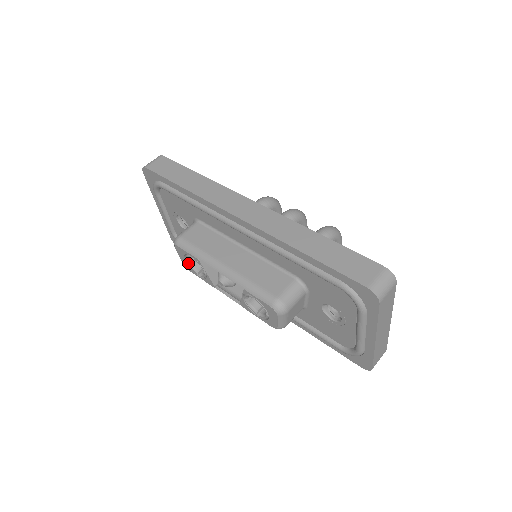
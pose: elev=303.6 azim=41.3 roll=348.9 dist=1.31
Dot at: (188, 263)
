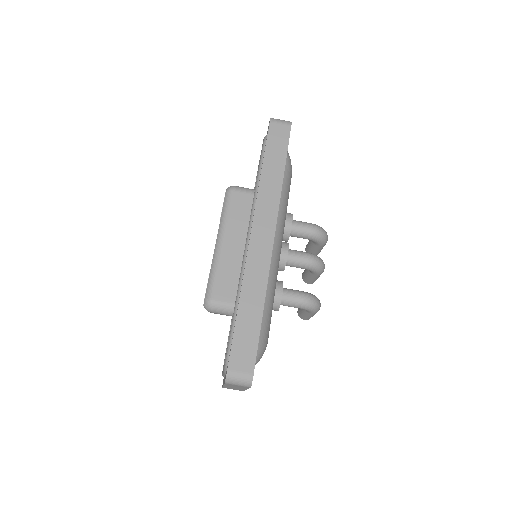
Dot at: occluded
